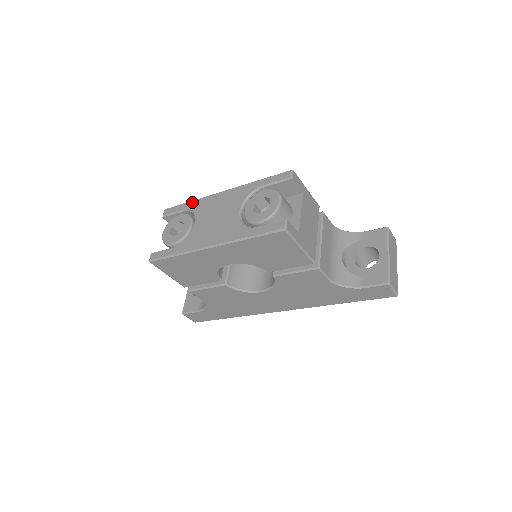
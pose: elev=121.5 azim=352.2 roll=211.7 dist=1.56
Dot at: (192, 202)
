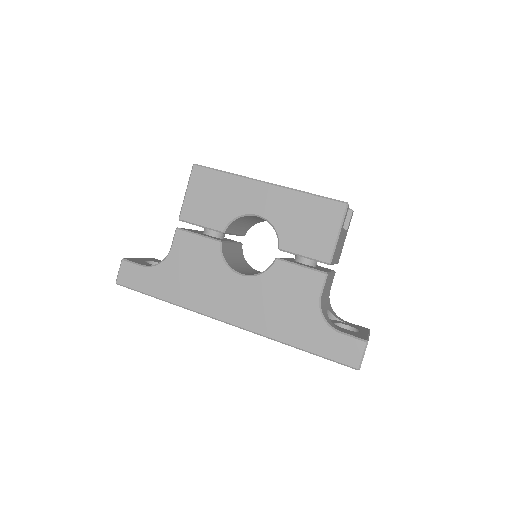
Dot at: occluded
